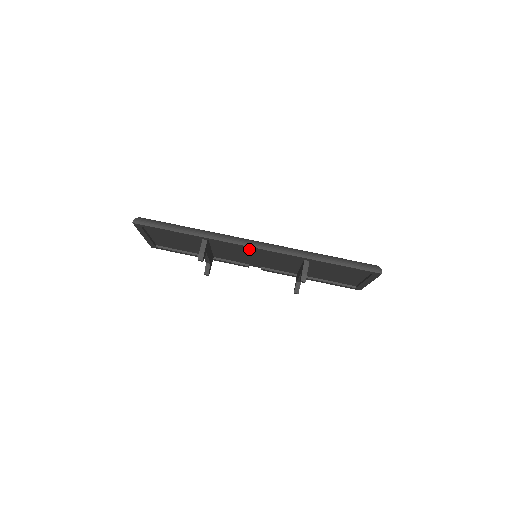
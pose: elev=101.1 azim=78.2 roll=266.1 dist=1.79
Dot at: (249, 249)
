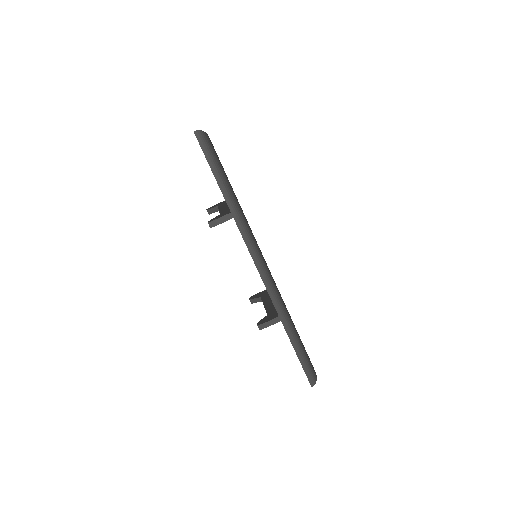
Dot at: occluded
